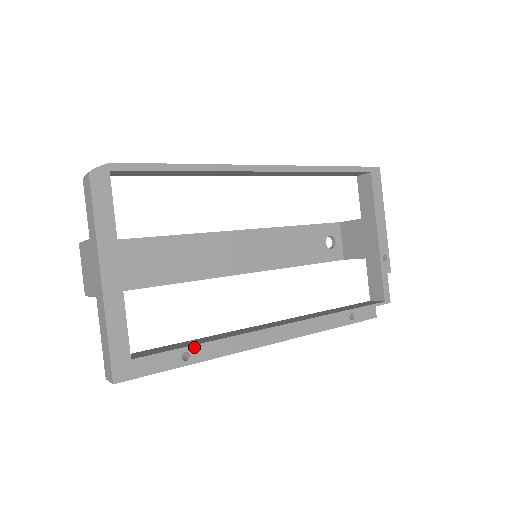
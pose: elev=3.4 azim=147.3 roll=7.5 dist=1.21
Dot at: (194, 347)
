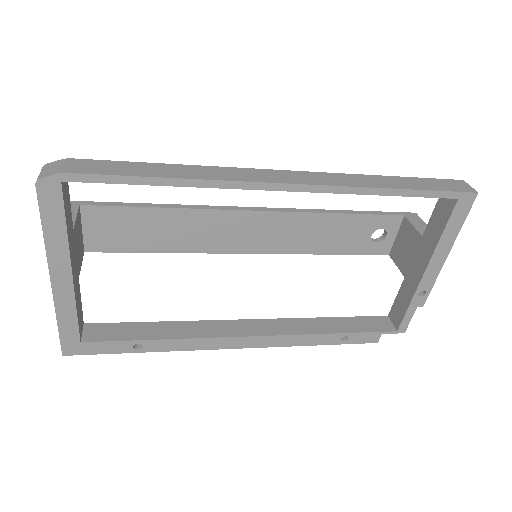
Dot at: (147, 341)
